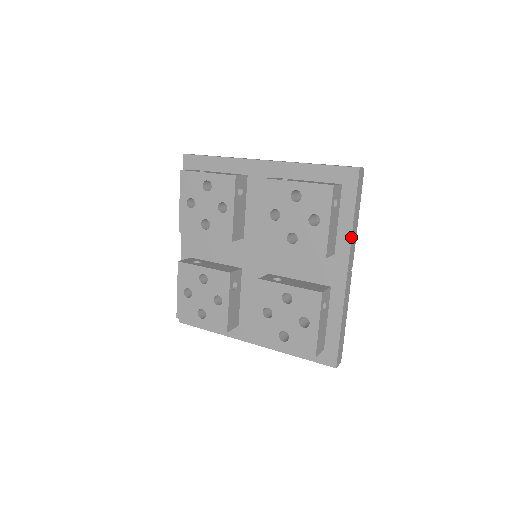
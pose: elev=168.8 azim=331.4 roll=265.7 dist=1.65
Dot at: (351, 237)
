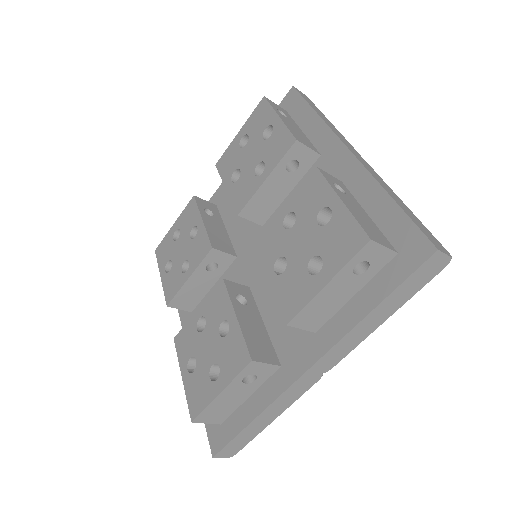
Dot at: (348, 332)
